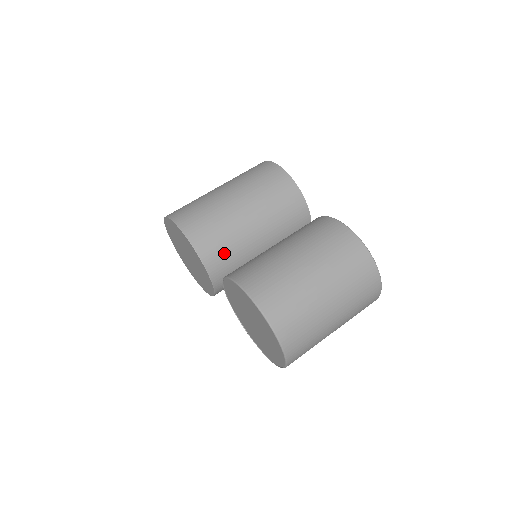
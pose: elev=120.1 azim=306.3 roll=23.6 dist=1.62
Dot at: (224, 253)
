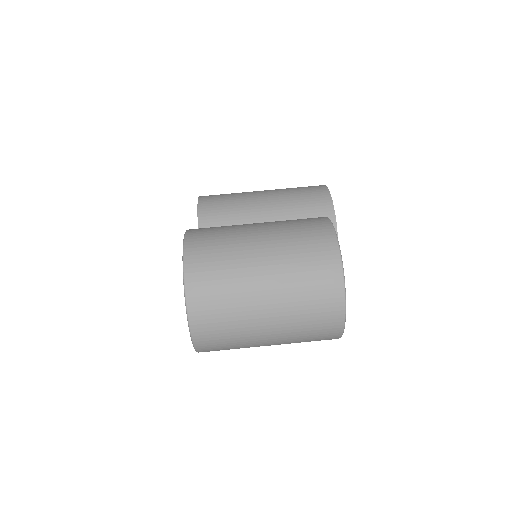
Dot at: occluded
